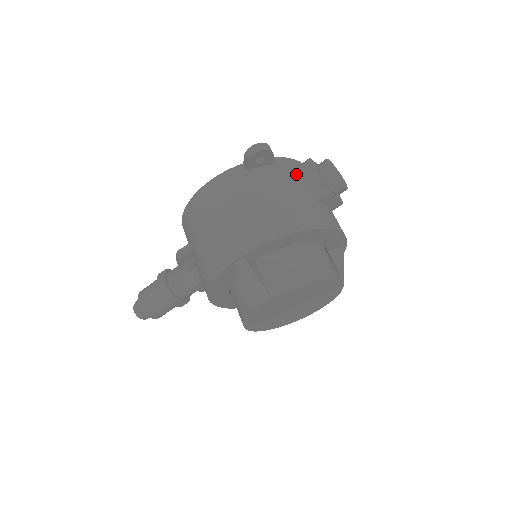
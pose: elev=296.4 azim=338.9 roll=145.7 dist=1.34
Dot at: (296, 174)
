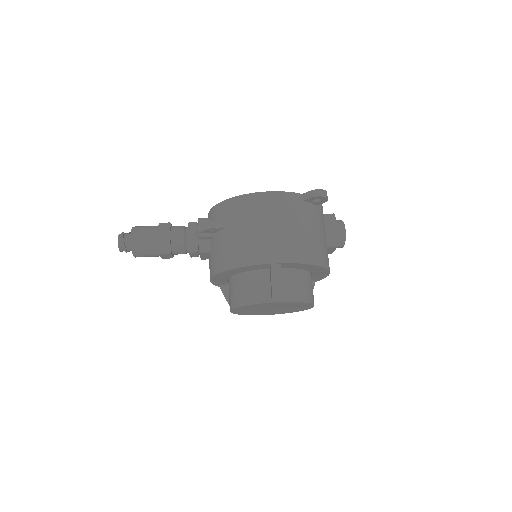
Dot at: (324, 220)
